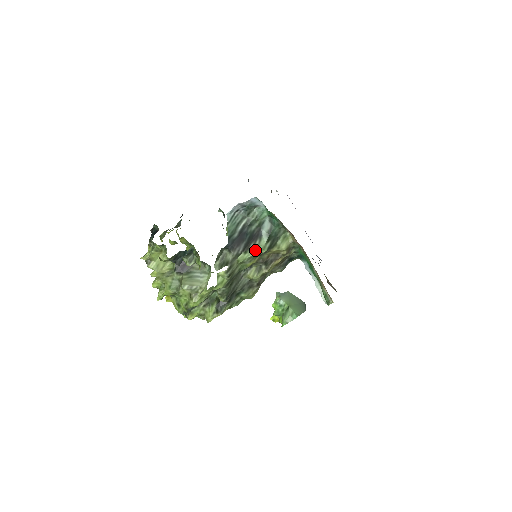
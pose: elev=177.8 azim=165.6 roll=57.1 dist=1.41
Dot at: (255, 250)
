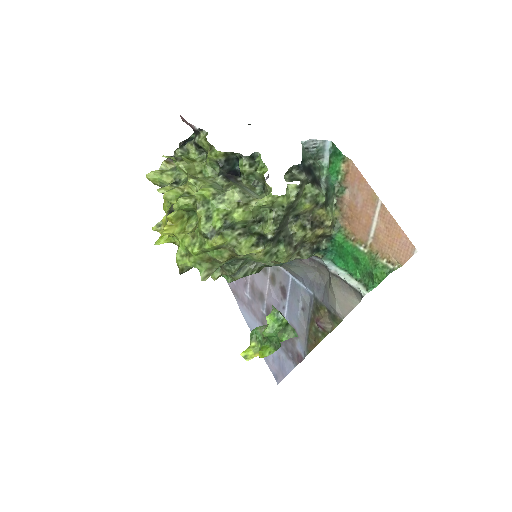
Dot at: (319, 191)
